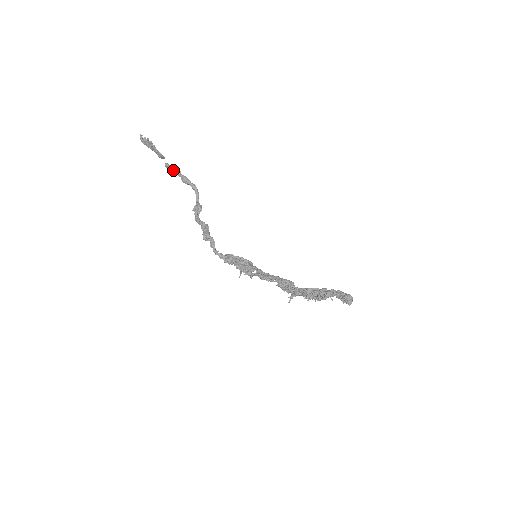
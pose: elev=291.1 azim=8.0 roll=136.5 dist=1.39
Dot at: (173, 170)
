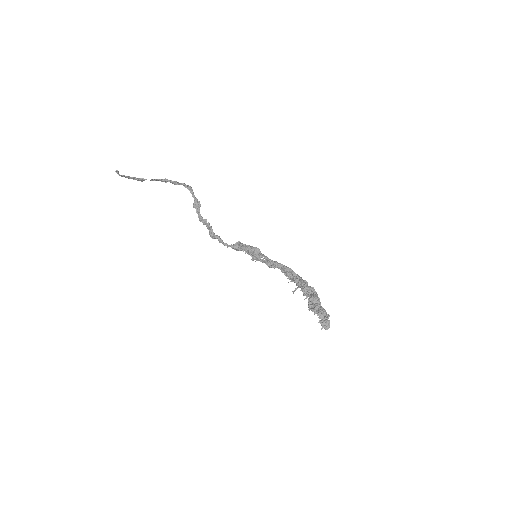
Dot at: (160, 180)
